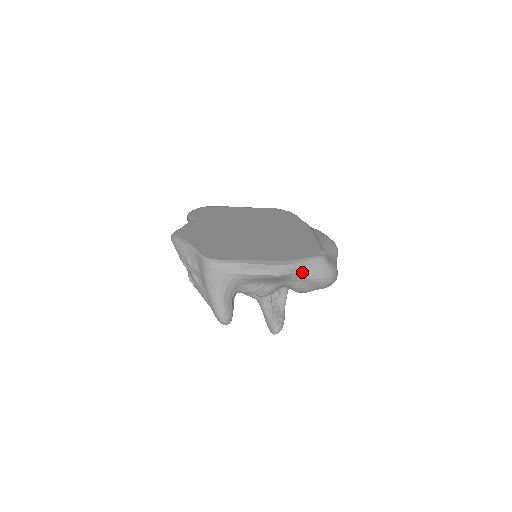
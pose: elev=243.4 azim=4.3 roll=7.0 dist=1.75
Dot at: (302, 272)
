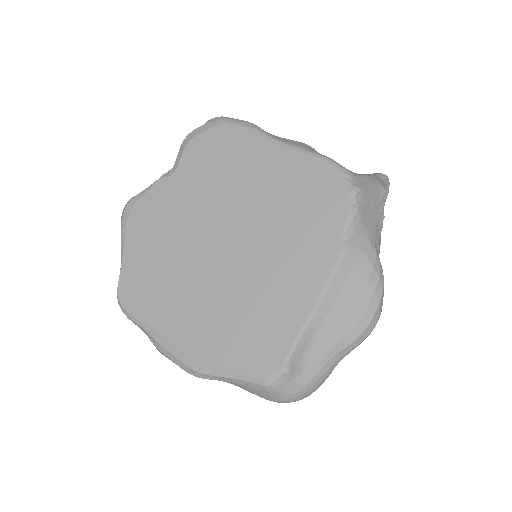
Dot at: (231, 383)
